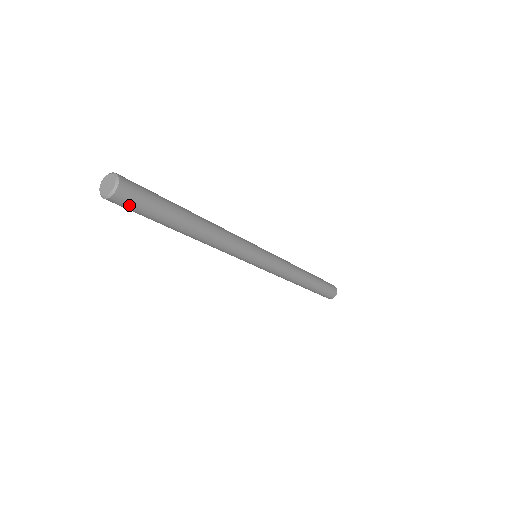
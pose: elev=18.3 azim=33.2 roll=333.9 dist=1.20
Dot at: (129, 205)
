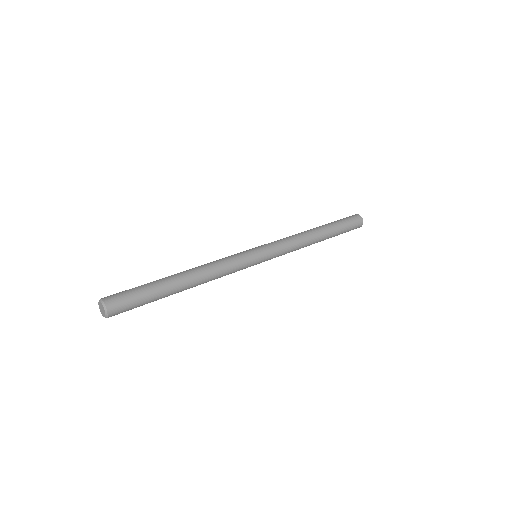
Dot at: (124, 311)
